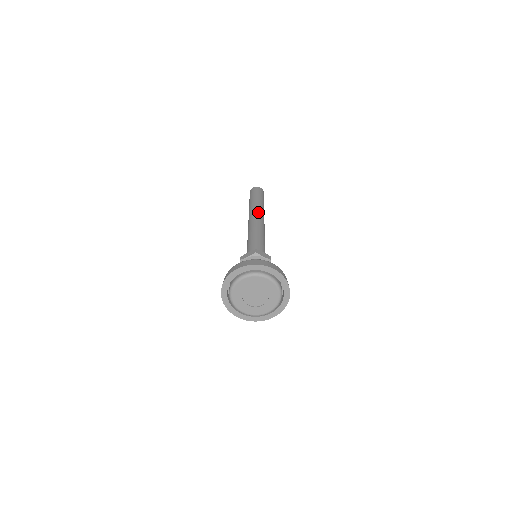
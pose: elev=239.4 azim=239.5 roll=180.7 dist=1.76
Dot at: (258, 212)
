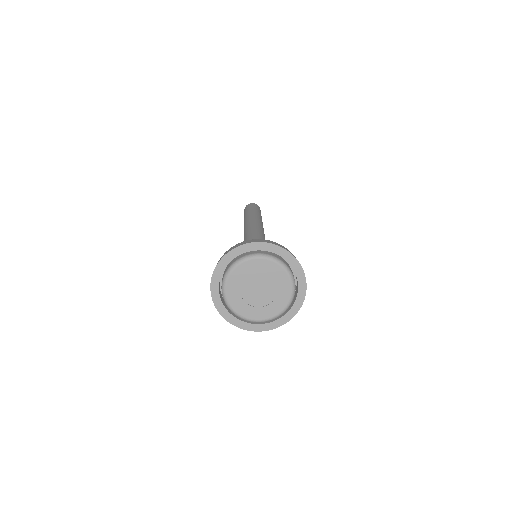
Dot at: (259, 220)
